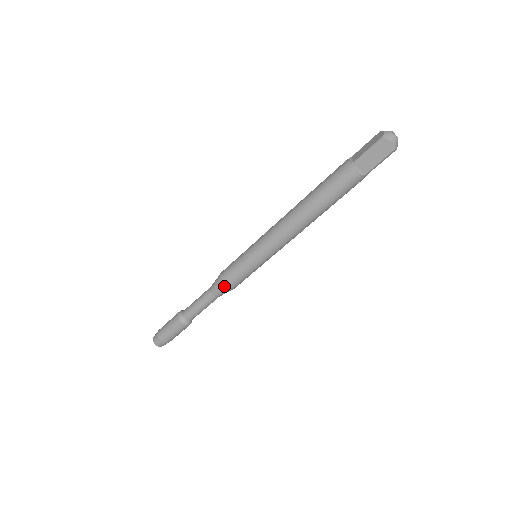
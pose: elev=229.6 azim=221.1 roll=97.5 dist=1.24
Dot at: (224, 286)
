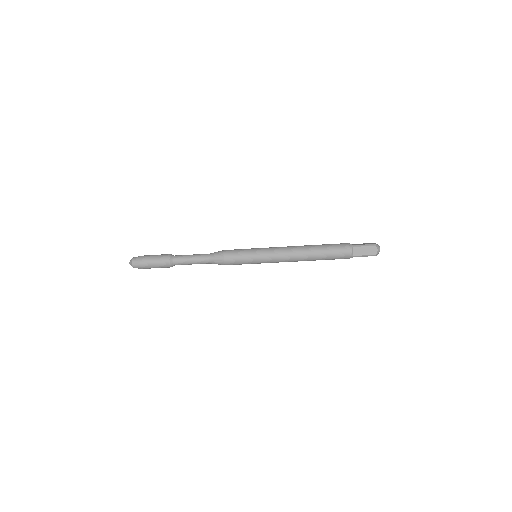
Dot at: (223, 257)
